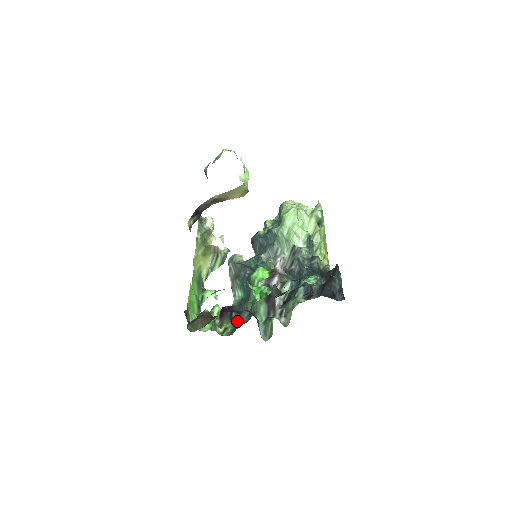
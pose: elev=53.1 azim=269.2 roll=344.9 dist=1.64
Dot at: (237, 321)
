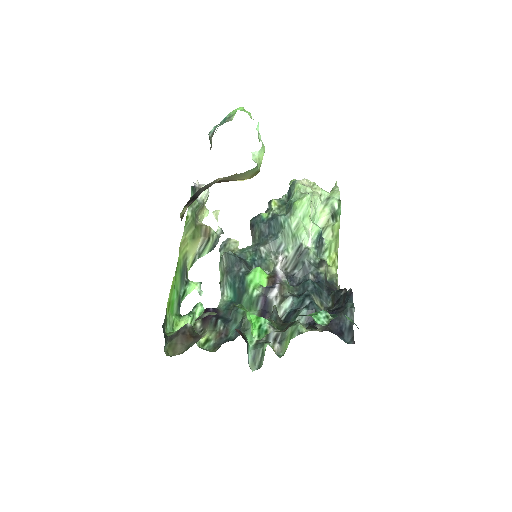
Dot at: (222, 332)
